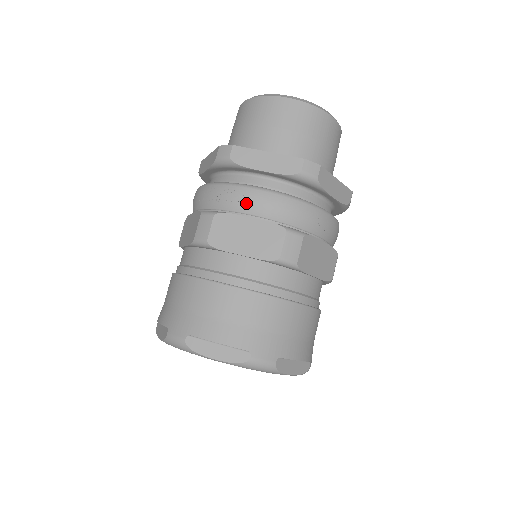
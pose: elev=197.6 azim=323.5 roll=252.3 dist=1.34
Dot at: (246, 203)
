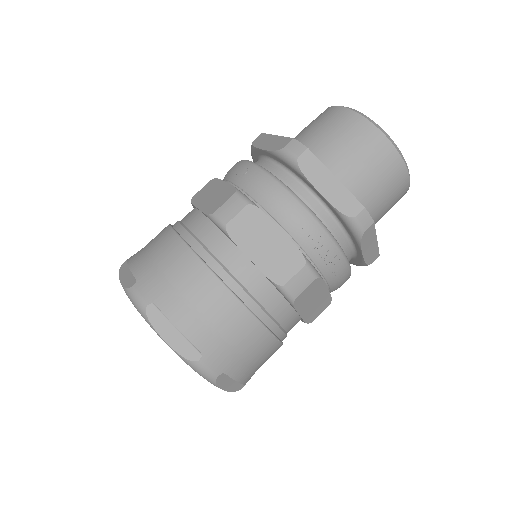
Dot at: (337, 277)
